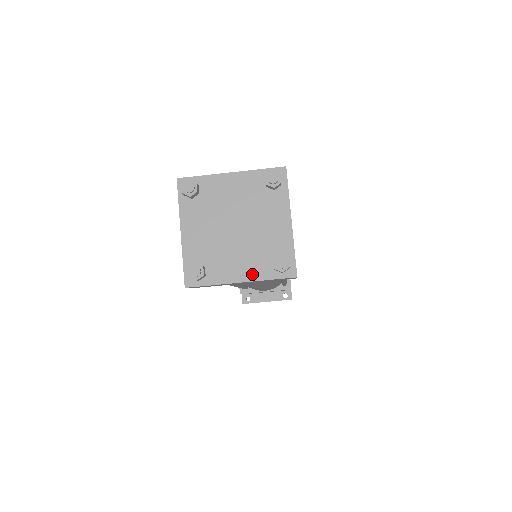
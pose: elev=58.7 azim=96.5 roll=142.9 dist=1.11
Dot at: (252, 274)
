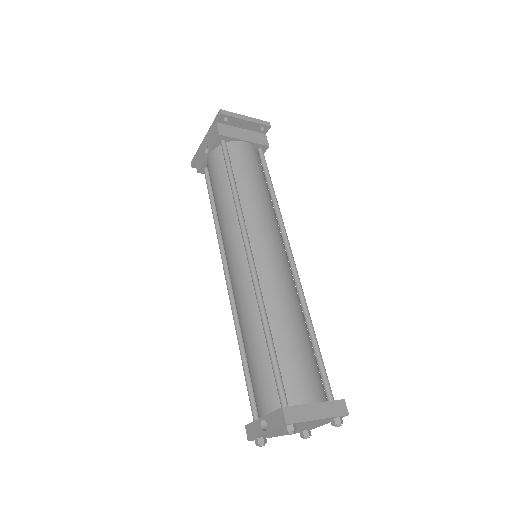
Dot at: (287, 434)
